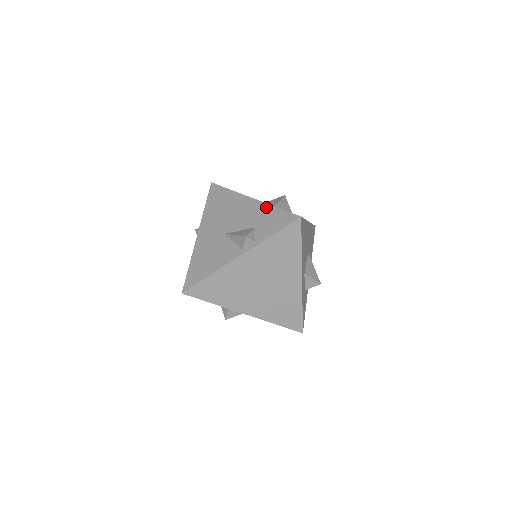
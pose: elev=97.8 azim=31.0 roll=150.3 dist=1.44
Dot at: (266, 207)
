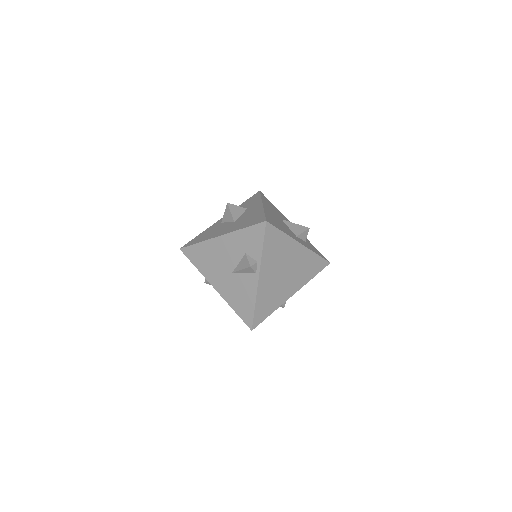
Dot at: (237, 234)
